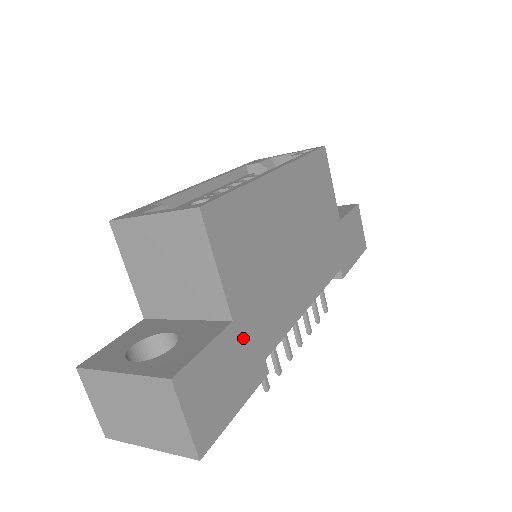
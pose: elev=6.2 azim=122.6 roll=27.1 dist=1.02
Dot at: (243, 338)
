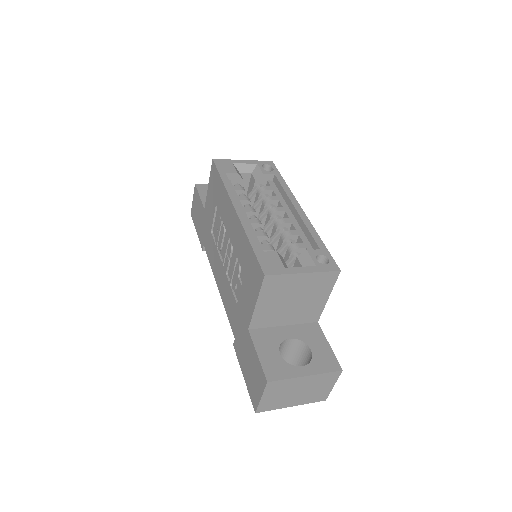
Dot at: occluded
